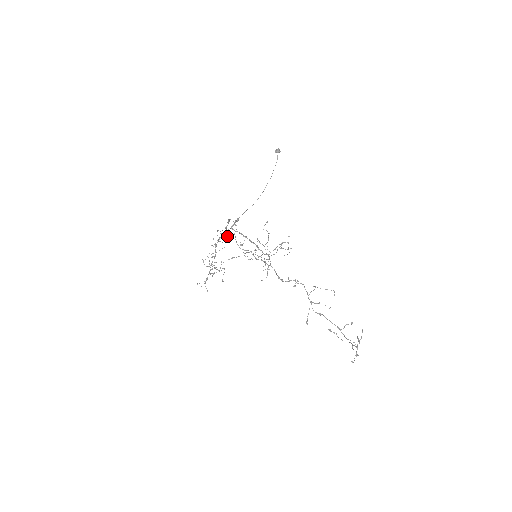
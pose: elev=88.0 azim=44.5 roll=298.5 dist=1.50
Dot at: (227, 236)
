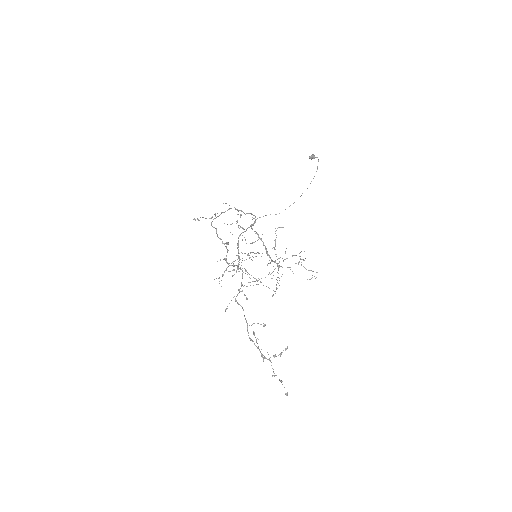
Dot at: occluded
